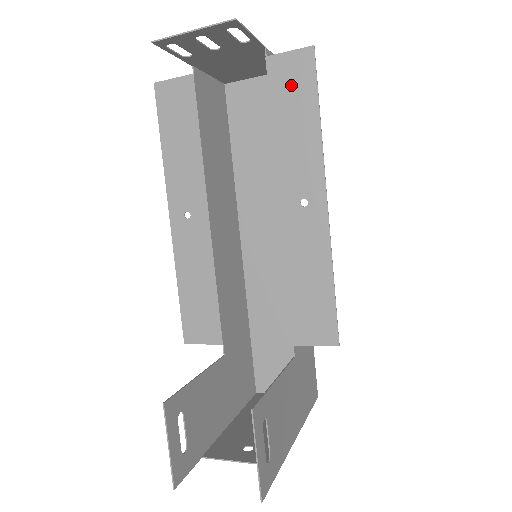
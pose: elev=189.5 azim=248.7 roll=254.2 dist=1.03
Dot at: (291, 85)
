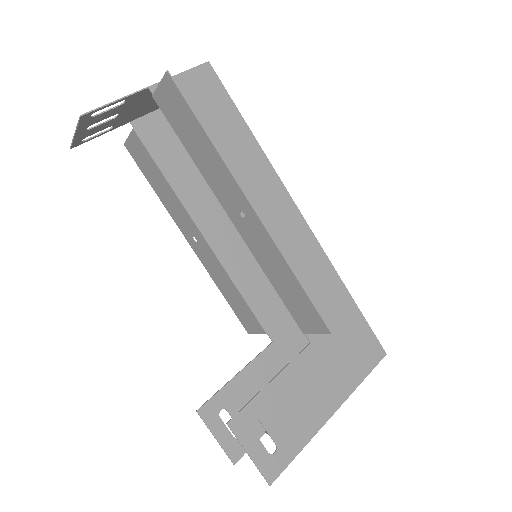
Dot at: (177, 114)
